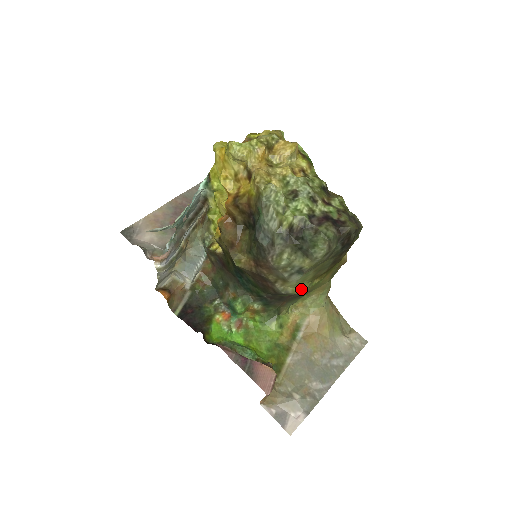
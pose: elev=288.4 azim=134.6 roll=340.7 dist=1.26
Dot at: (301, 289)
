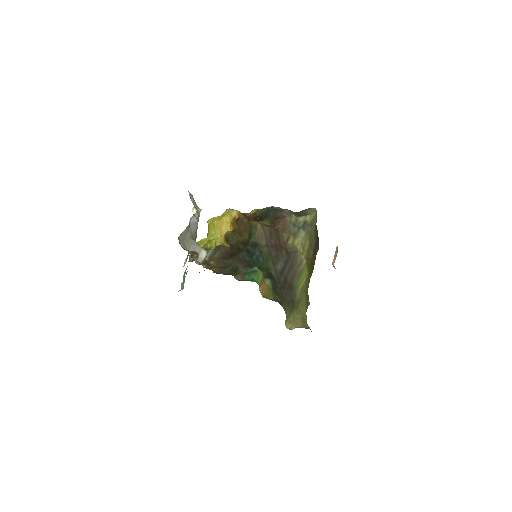
Dot at: (303, 256)
